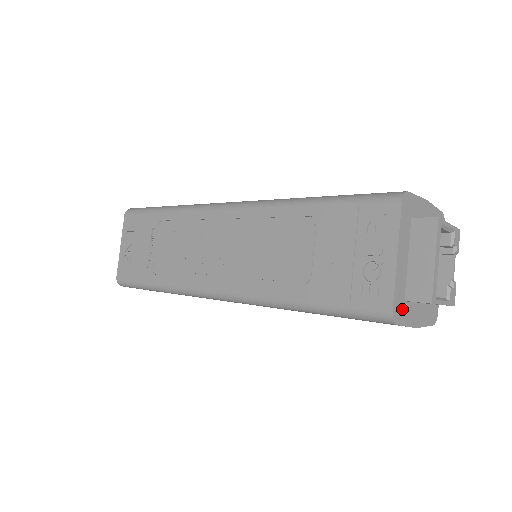
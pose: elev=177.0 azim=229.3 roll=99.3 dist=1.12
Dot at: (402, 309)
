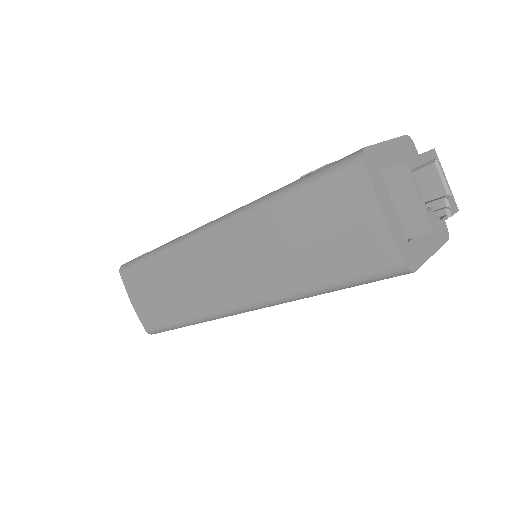
Dot at: (375, 169)
